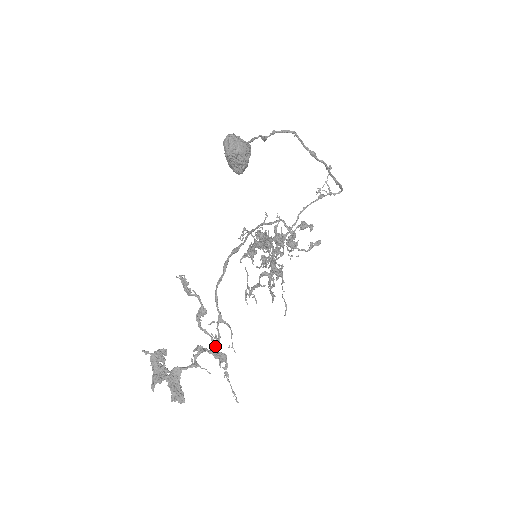
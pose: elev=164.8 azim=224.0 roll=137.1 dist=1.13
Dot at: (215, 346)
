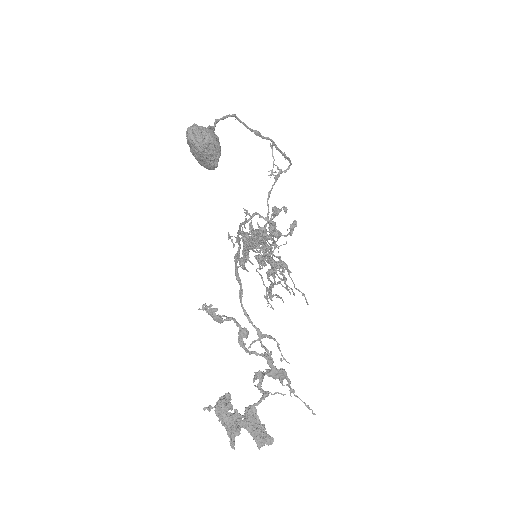
Dot at: (272, 364)
